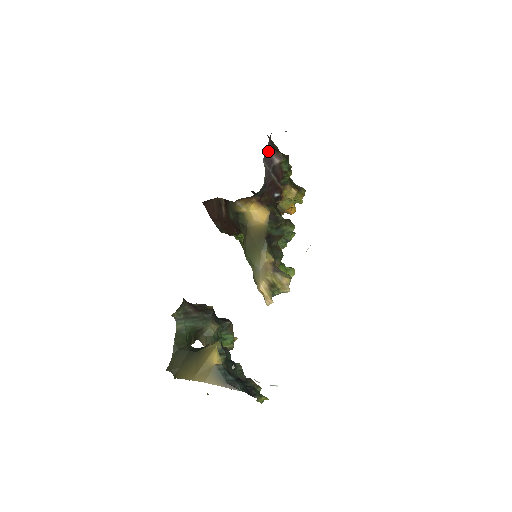
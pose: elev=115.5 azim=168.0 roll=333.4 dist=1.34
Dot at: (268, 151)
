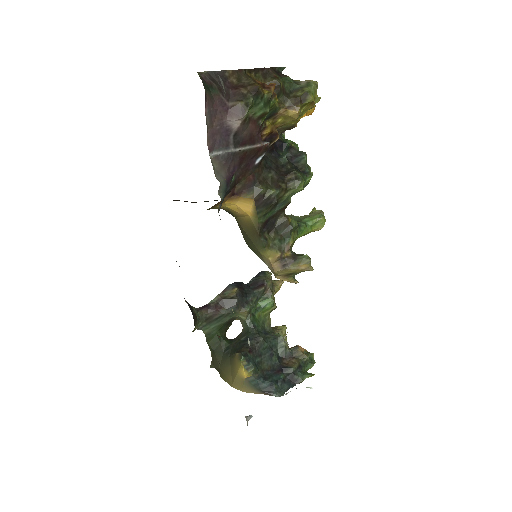
Dot at: (215, 122)
